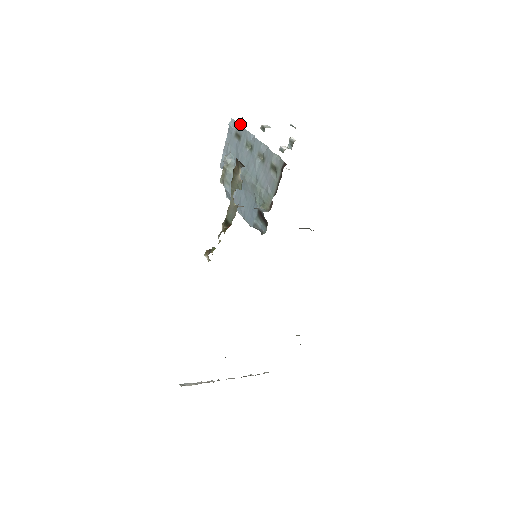
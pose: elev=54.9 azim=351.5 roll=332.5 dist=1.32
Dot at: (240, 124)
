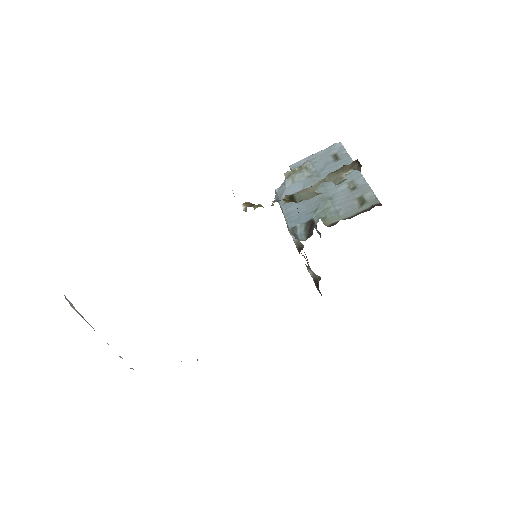
Dot at: occluded
